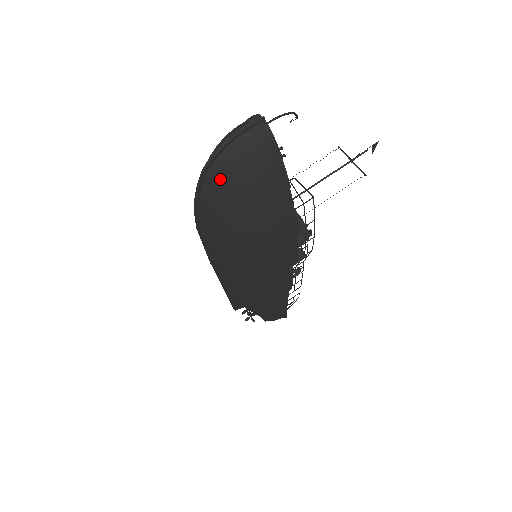
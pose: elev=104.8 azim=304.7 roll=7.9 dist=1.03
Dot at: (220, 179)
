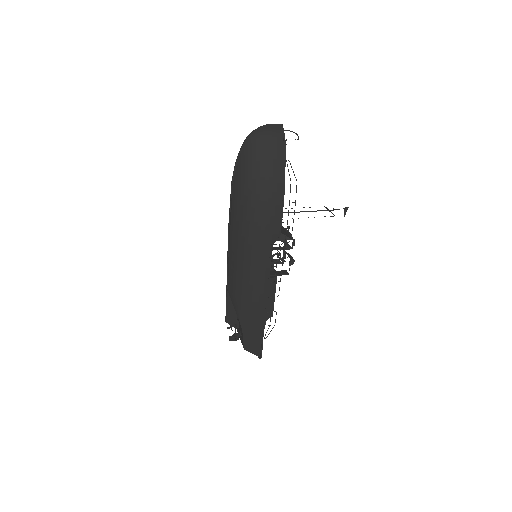
Dot at: (254, 142)
